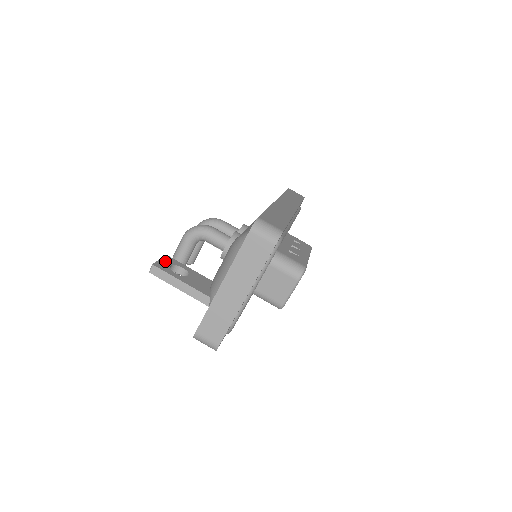
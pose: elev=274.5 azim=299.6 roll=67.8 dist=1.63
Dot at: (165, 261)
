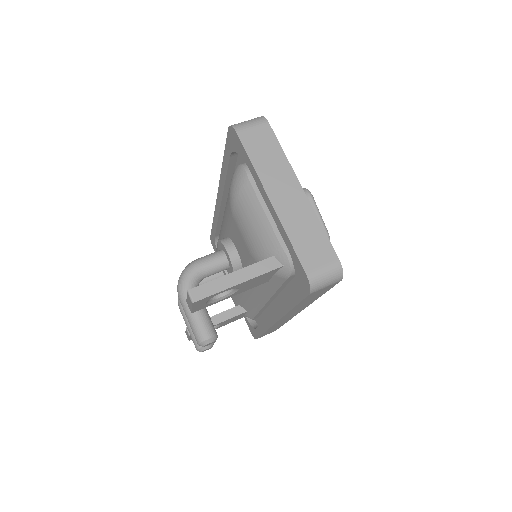
Dot at: occluded
